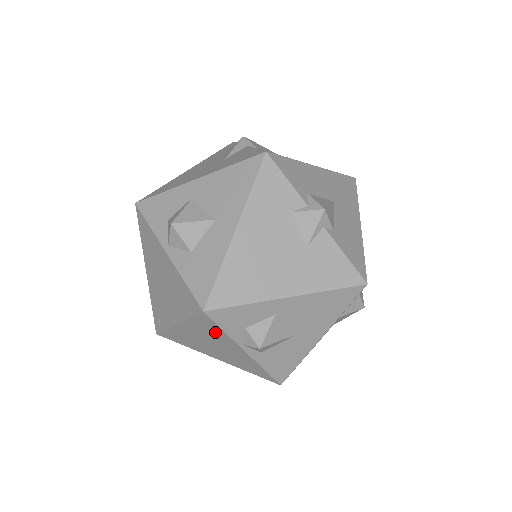
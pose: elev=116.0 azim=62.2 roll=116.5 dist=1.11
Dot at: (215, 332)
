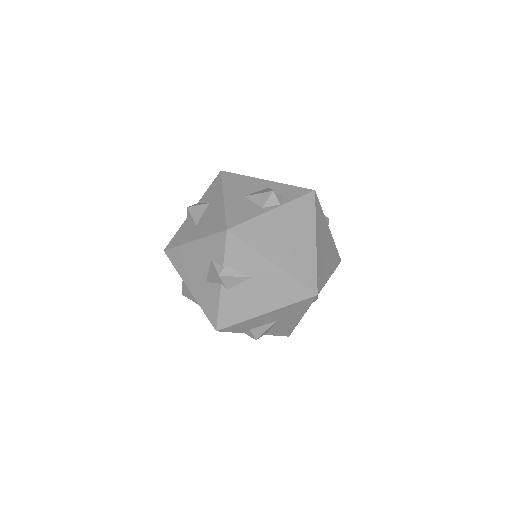
Dot at: occluded
